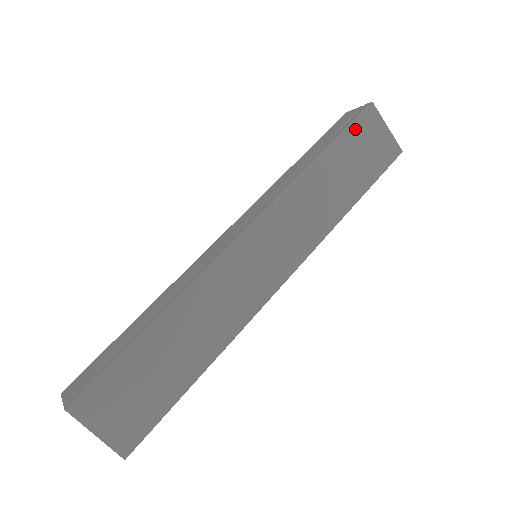
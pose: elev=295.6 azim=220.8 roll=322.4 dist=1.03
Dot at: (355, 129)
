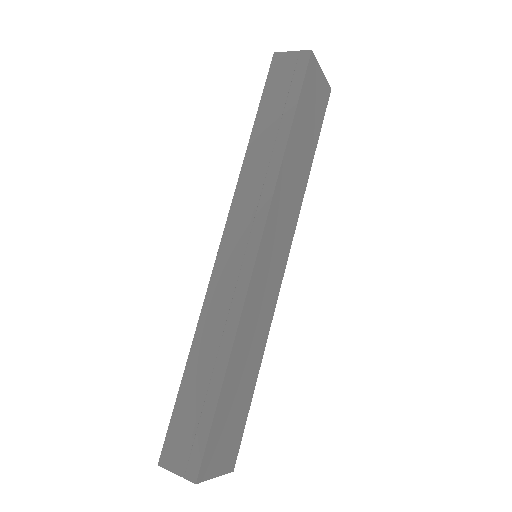
Dot at: (305, 90)
